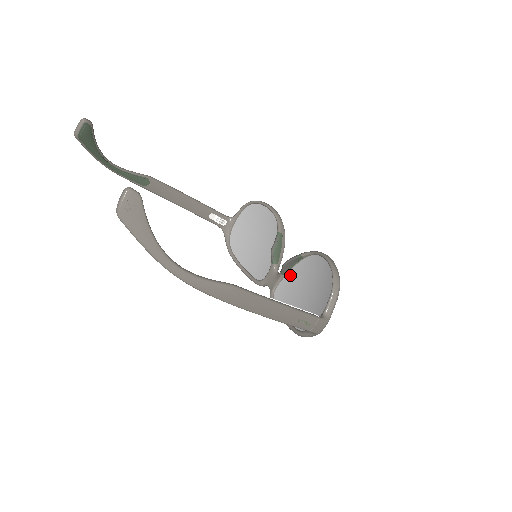
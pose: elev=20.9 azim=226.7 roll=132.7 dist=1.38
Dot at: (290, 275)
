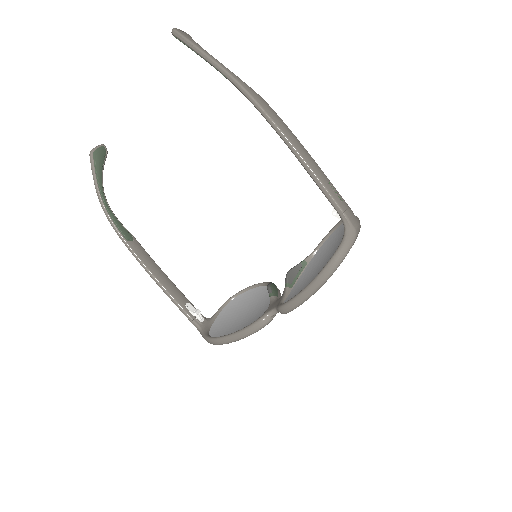
Dot at: (297, 284)
